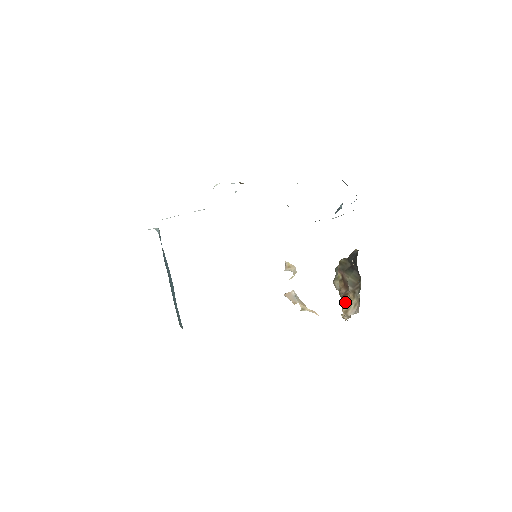
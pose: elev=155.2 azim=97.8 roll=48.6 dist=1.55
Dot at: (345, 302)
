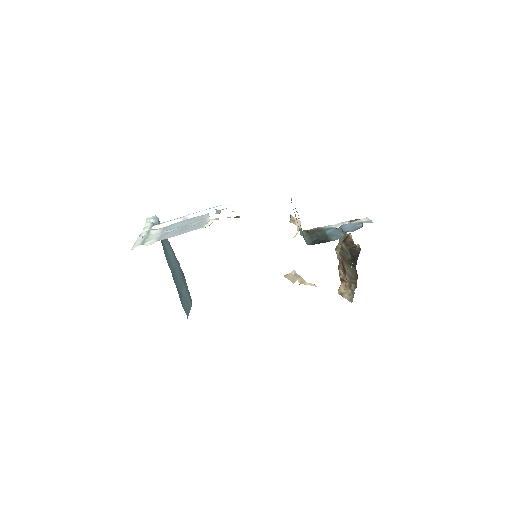
Dot at: (342, 285)
